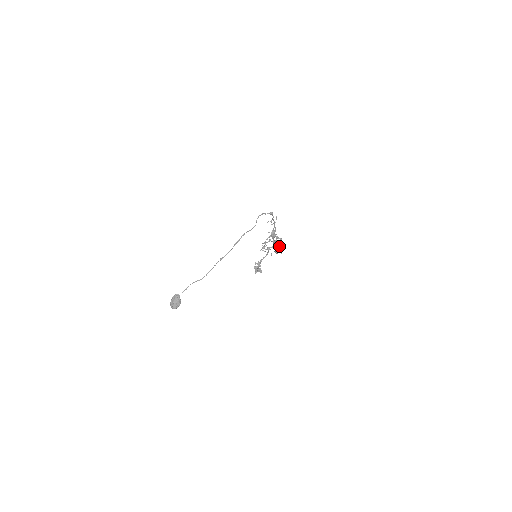
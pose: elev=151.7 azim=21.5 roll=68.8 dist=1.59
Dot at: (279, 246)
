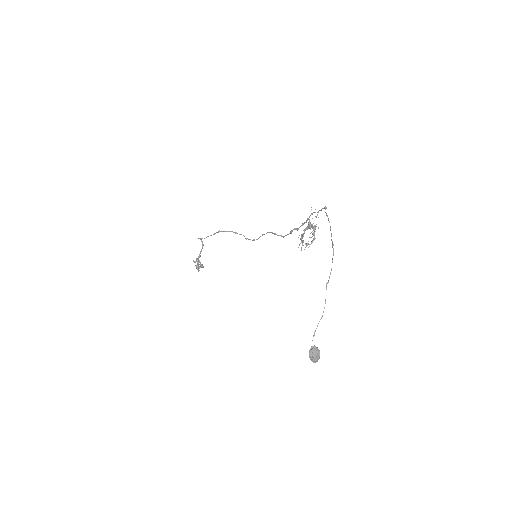
Dot at: occluded
